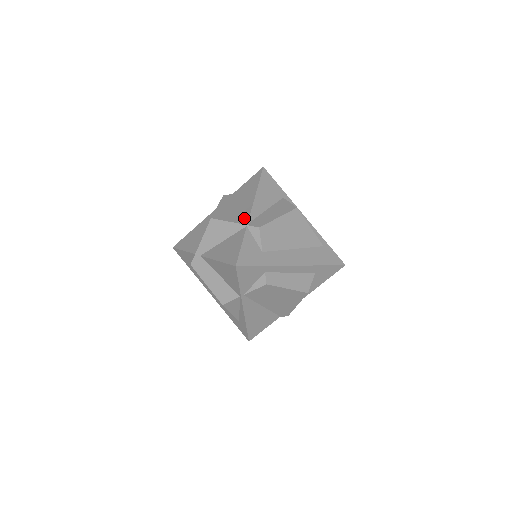
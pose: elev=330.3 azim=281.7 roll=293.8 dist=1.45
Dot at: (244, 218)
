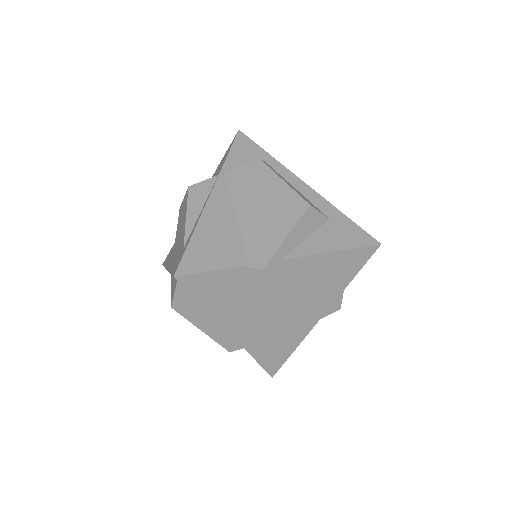
Dot at: occluded
